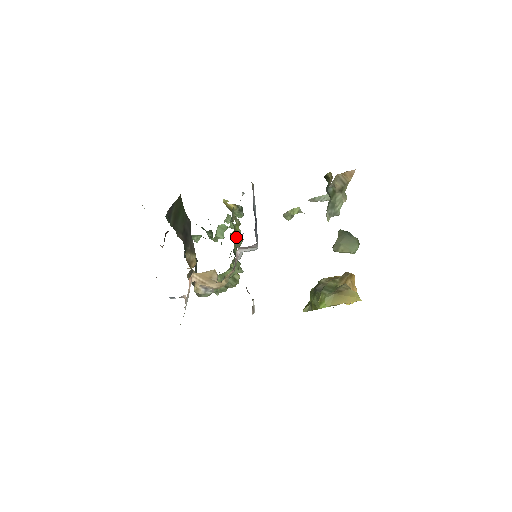
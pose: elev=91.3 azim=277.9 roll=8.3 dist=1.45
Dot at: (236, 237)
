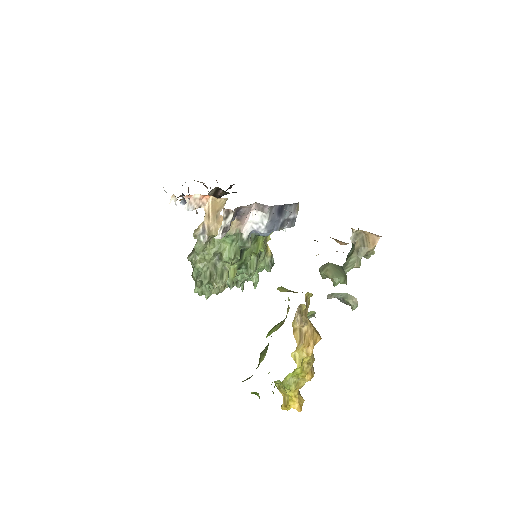
Dot at: (254, 247)
